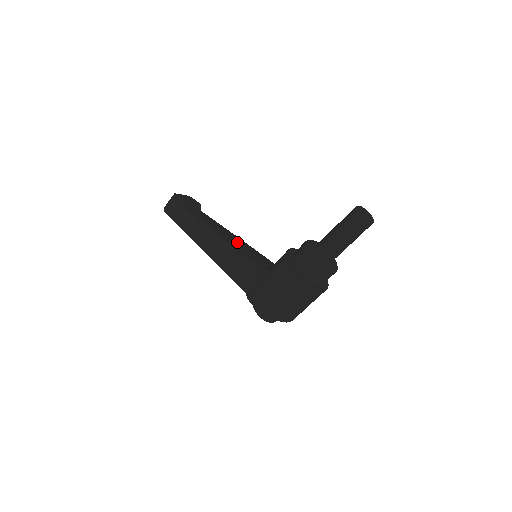
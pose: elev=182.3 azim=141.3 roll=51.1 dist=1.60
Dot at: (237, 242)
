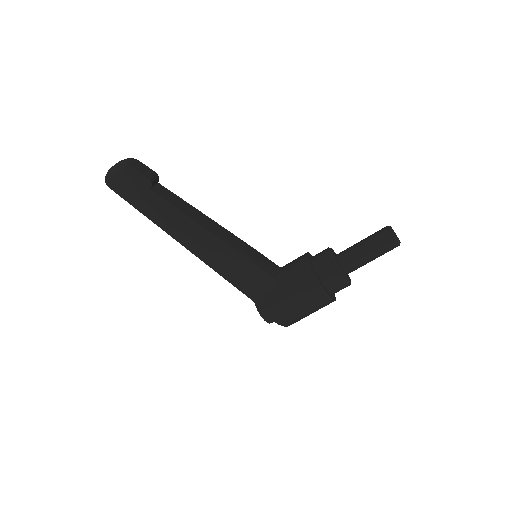
Dot at: (230, 238)
